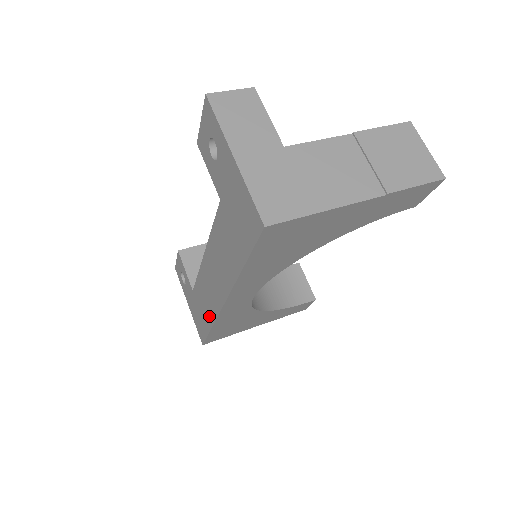
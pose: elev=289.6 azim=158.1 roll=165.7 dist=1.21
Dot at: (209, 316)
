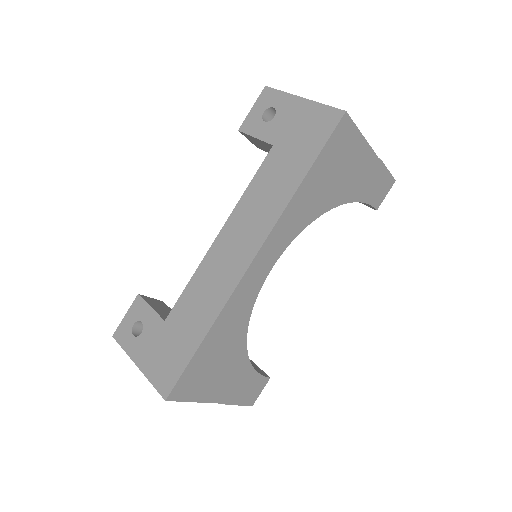
Dot at: (208, 314)
